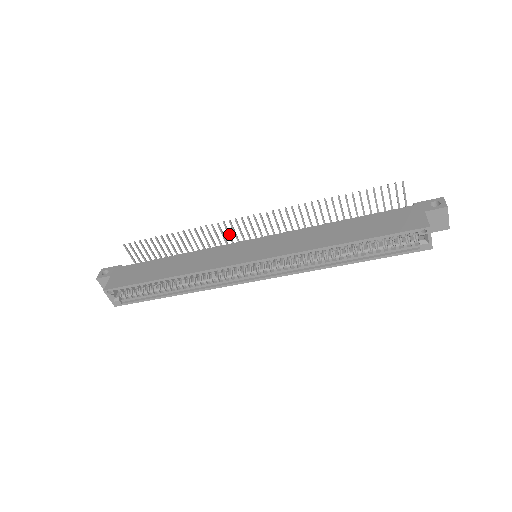
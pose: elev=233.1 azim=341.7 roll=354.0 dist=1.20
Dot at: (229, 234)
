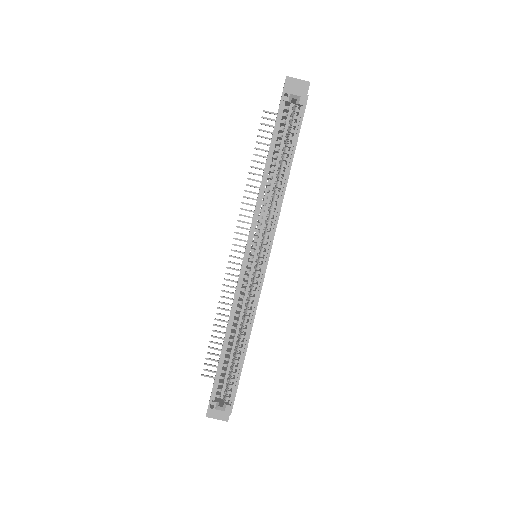
Dot at: occluded
